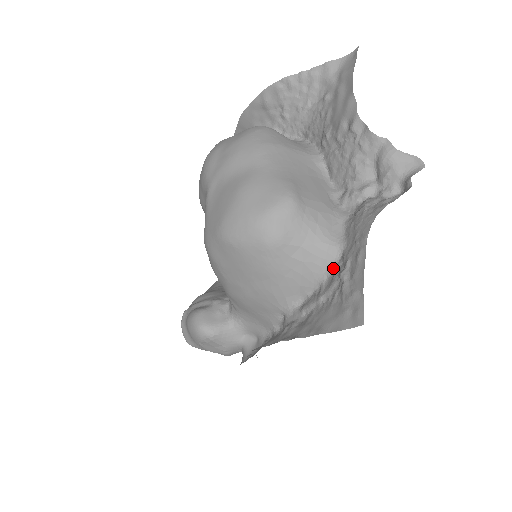
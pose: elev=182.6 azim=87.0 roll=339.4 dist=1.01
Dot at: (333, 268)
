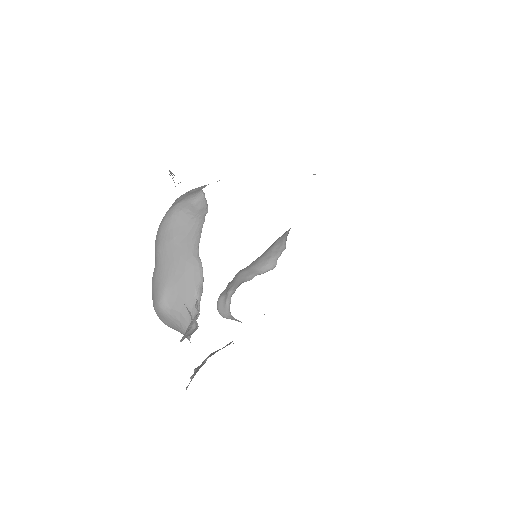
Dot at: occluded
